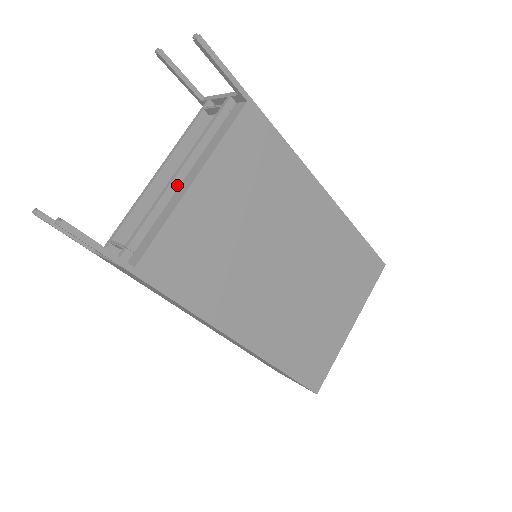
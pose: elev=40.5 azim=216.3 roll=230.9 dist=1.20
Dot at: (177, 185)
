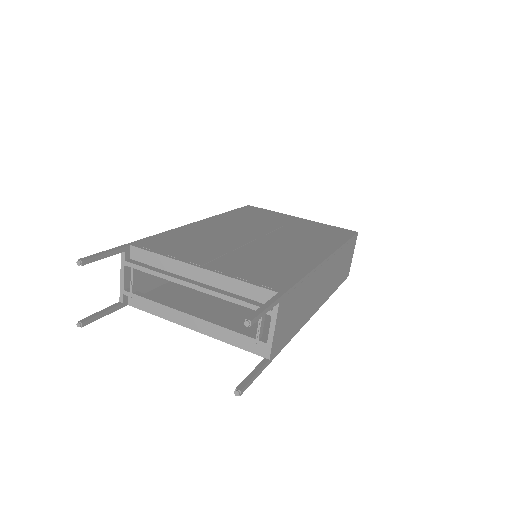
Dot at: (186, 315)
